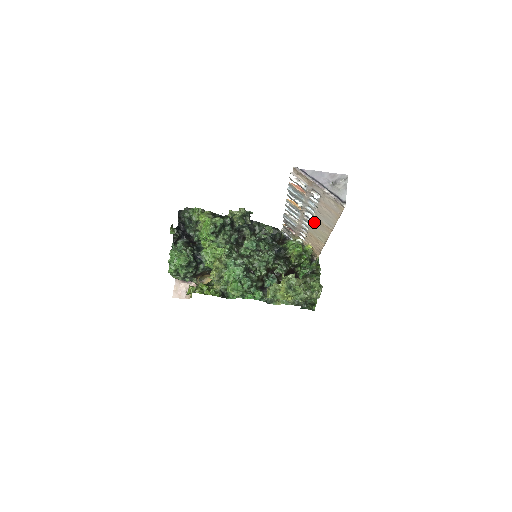
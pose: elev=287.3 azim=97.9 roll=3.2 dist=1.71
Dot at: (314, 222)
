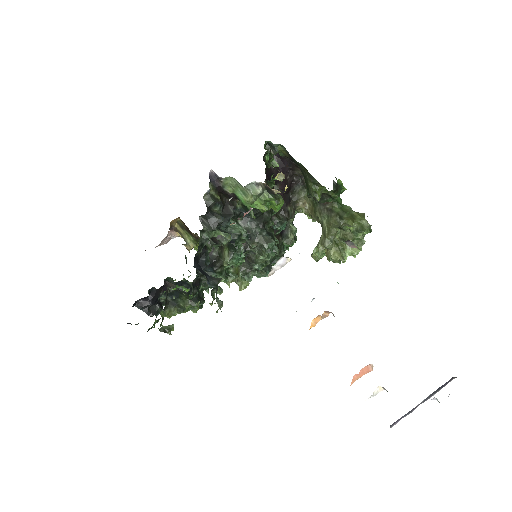
Dot at: occluded
